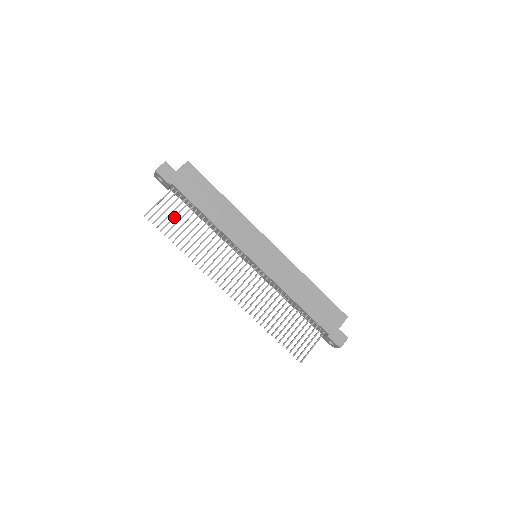
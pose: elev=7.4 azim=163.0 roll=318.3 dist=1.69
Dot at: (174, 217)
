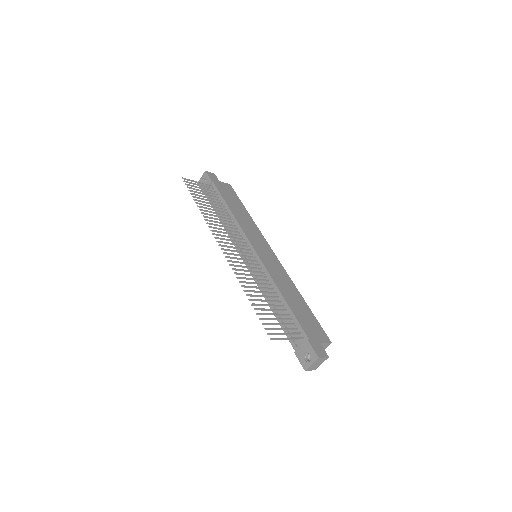
Dot at: (204, 193)
